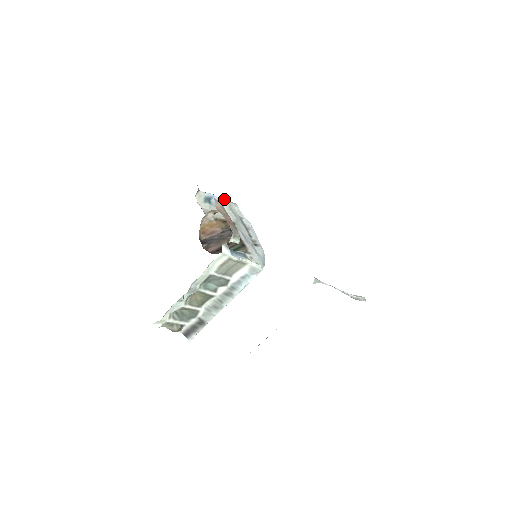
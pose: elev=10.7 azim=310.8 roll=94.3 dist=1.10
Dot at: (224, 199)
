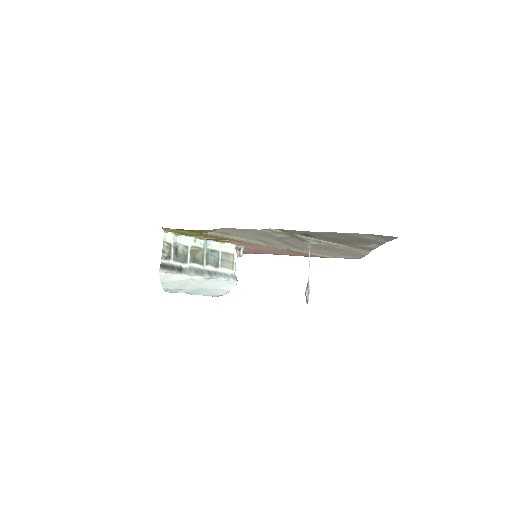
Dot at: occluded
